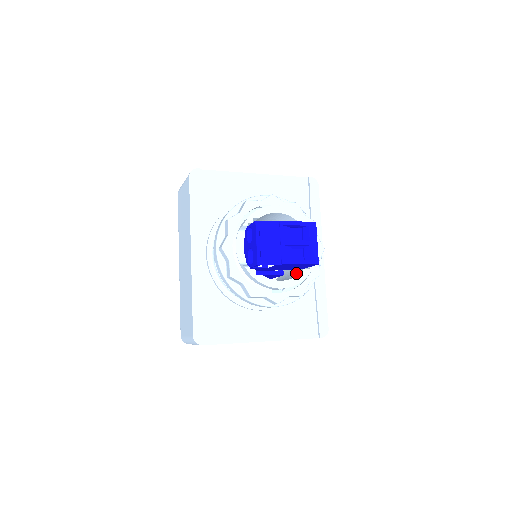
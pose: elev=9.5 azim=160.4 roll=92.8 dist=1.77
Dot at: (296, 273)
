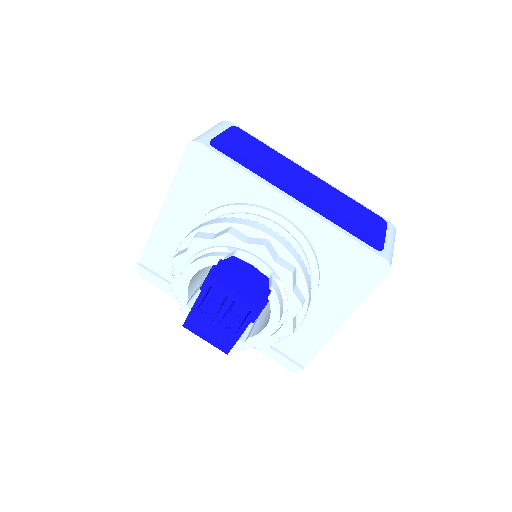
Dot at: occluded
